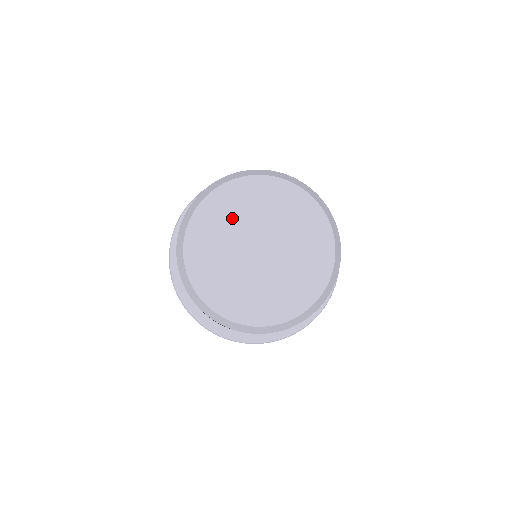
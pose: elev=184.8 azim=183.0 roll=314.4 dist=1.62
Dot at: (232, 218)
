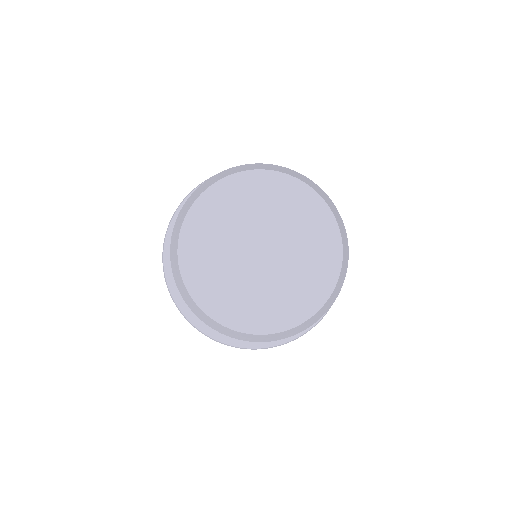
Dot at: (215, 246)
